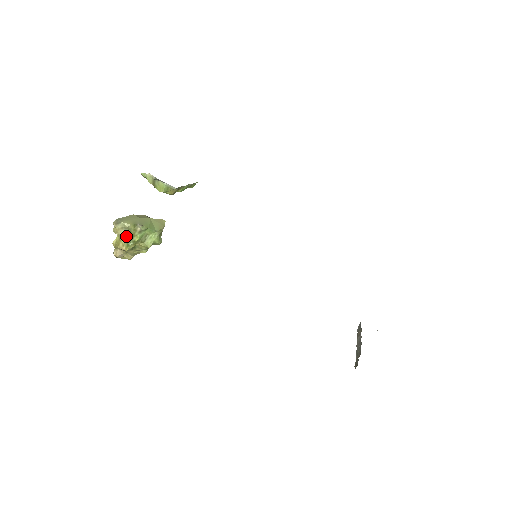
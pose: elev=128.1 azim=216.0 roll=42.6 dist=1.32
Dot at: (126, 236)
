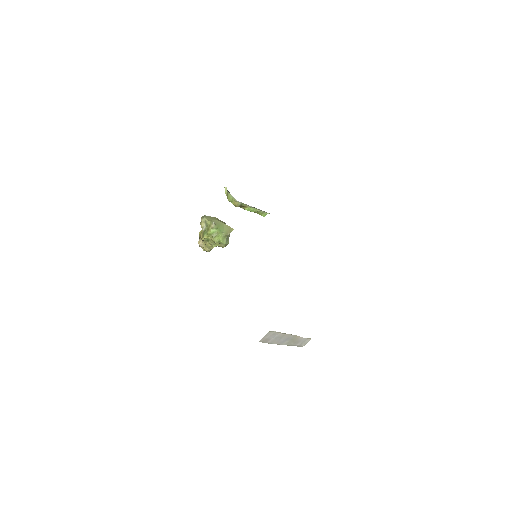
Dot at: (205, 229)
